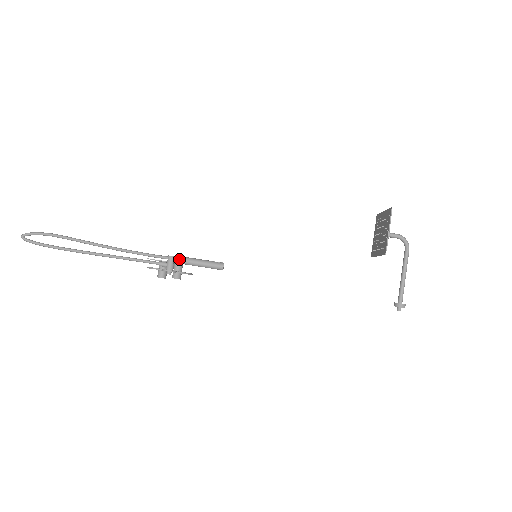
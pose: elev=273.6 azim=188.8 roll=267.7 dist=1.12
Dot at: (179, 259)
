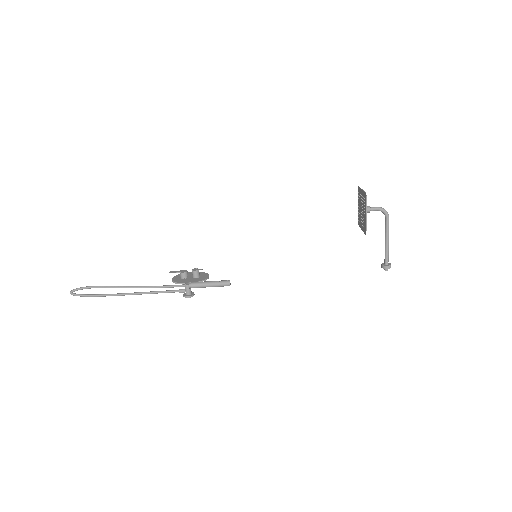
Dot at: (194, 286)
